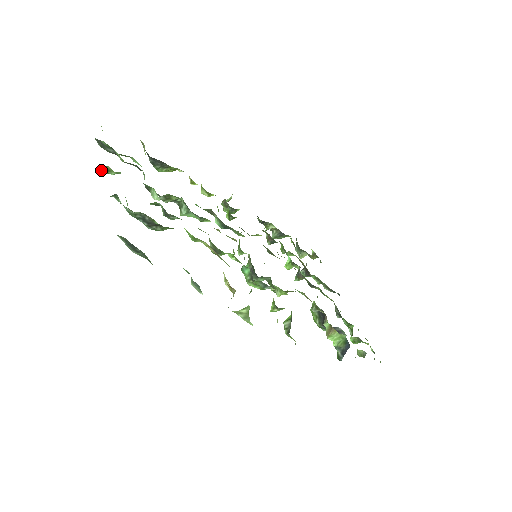
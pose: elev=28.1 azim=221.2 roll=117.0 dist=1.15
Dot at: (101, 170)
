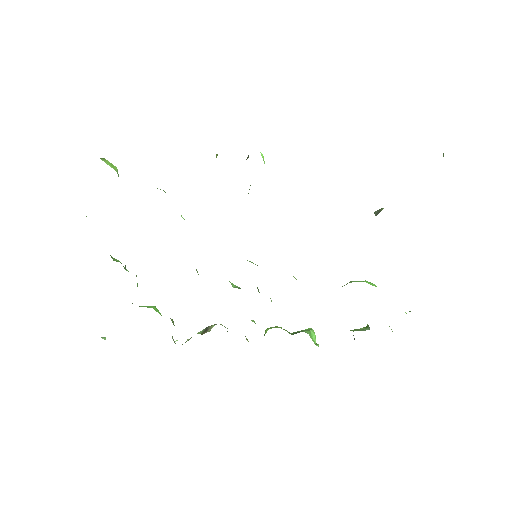
Dot at: occluded
